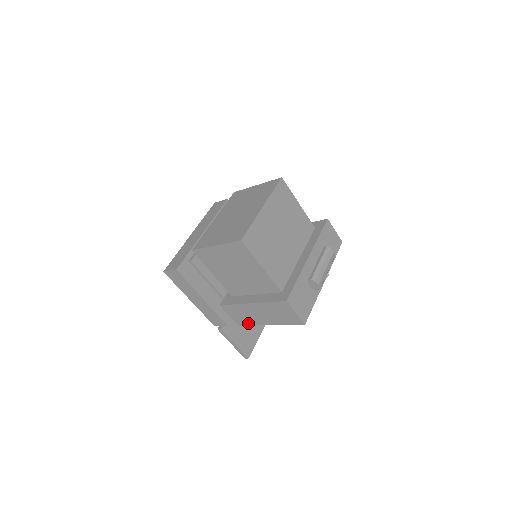
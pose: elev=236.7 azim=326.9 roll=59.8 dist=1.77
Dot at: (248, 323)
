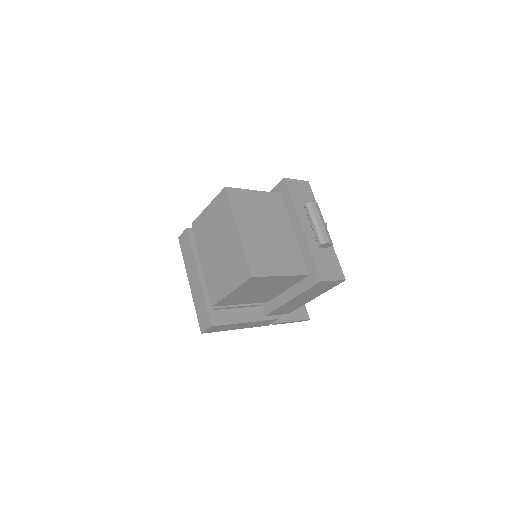
Dot at: (296, 308)
